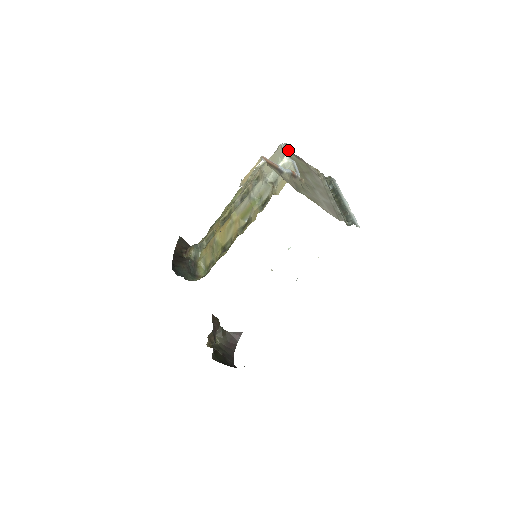
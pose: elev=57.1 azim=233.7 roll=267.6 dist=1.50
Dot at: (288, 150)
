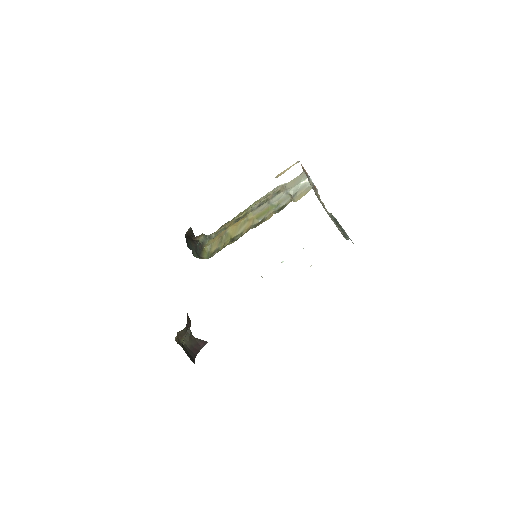
Dot at: occluded
